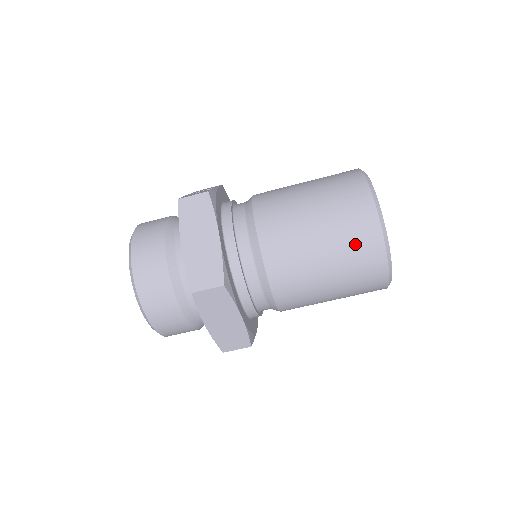
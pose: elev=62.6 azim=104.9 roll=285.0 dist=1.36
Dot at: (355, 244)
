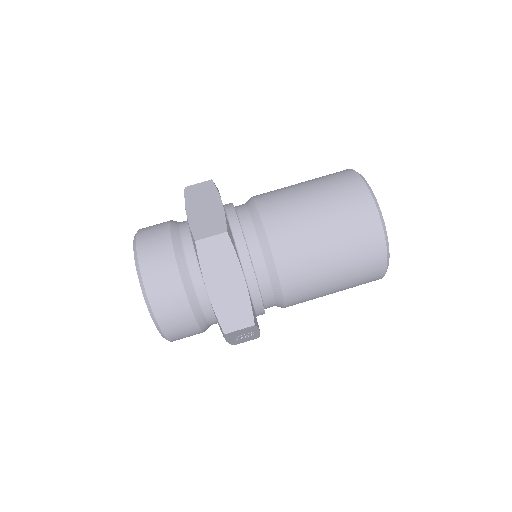
Dot at: (348, 206)
